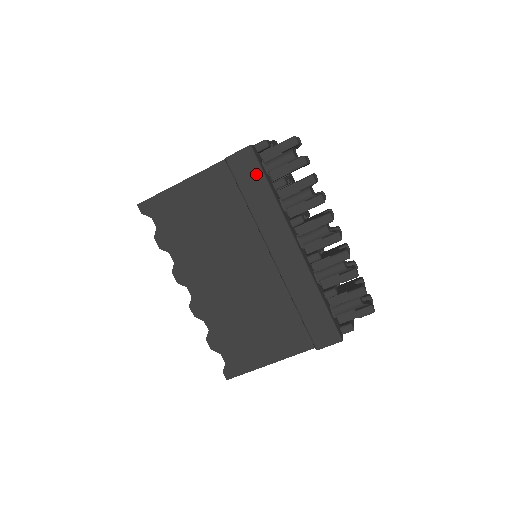
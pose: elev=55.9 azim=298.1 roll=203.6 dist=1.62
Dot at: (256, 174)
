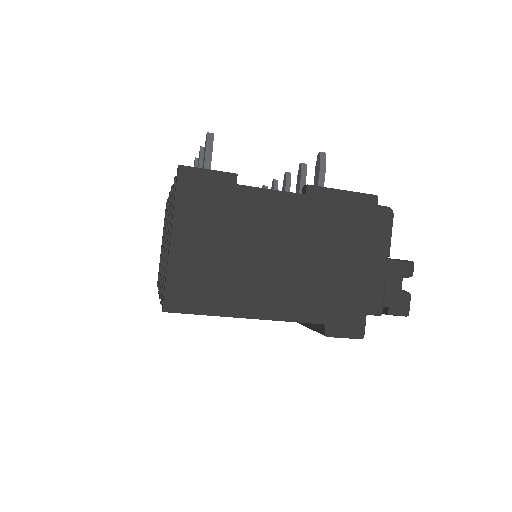
Dot at: occluded
